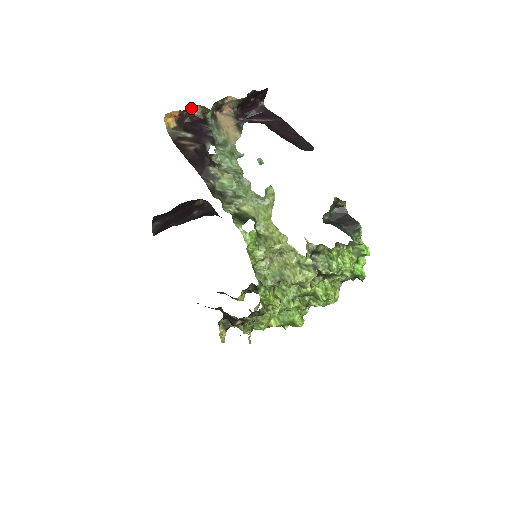
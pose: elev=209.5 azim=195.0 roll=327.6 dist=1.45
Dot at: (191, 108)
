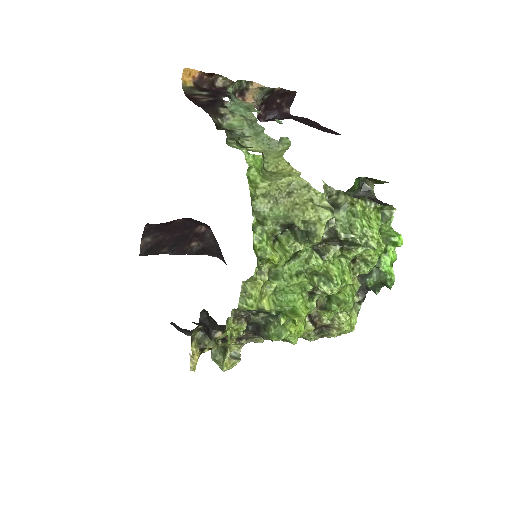
Dot at: (213, 78)
